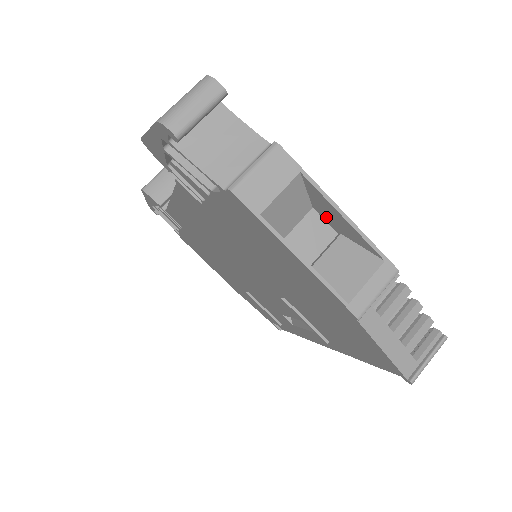
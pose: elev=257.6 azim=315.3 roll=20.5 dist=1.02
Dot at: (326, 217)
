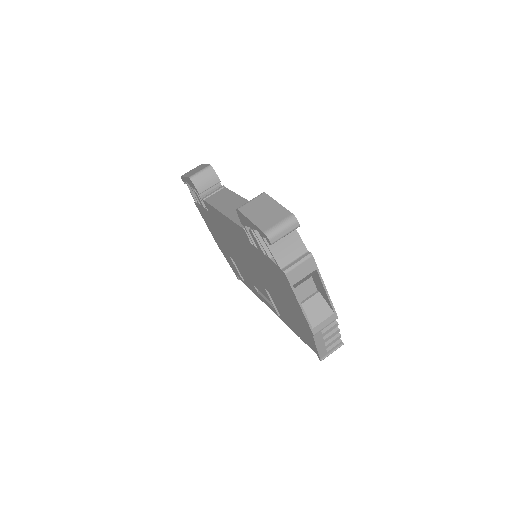
Dot at: (316, 283)
